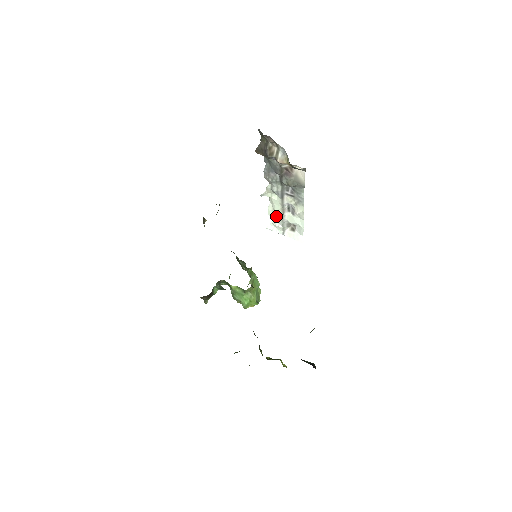
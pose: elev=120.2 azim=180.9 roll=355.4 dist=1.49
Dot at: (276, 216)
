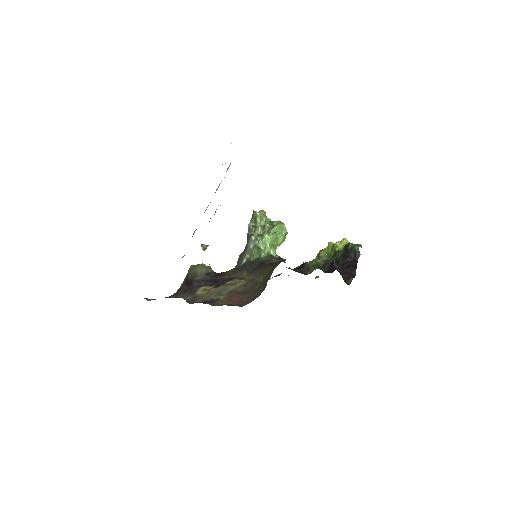
Dot at: occluded
